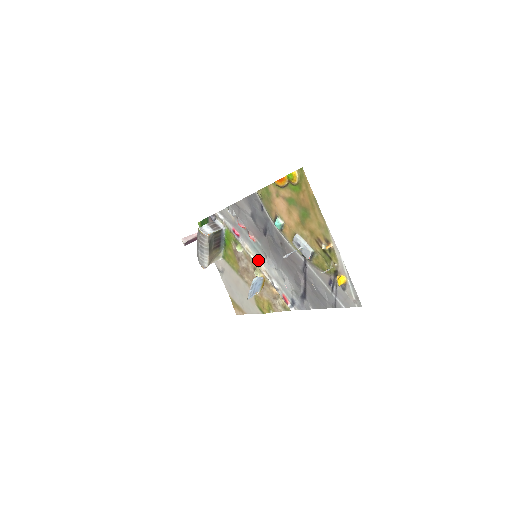
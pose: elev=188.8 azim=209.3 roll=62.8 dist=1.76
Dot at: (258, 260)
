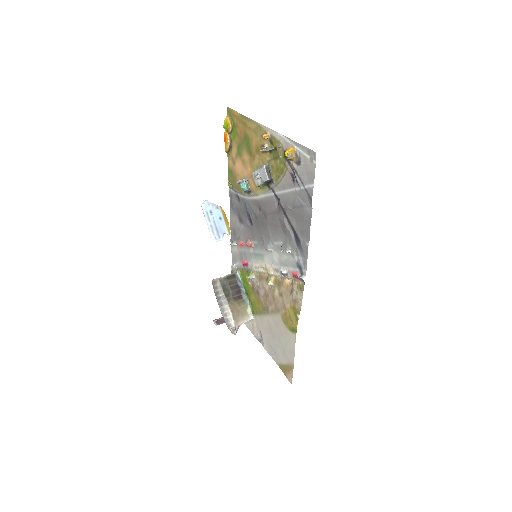
Dot at: (264, 266)
